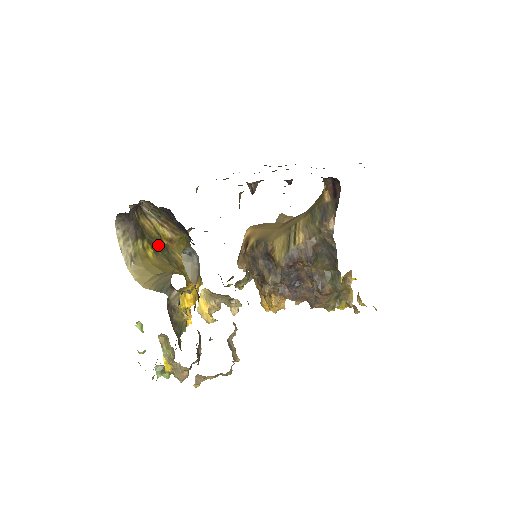
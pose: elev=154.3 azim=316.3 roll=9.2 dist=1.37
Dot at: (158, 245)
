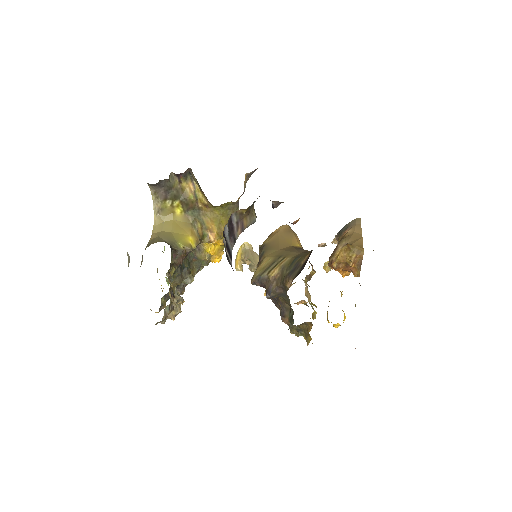
Dot at: (191, 206)
